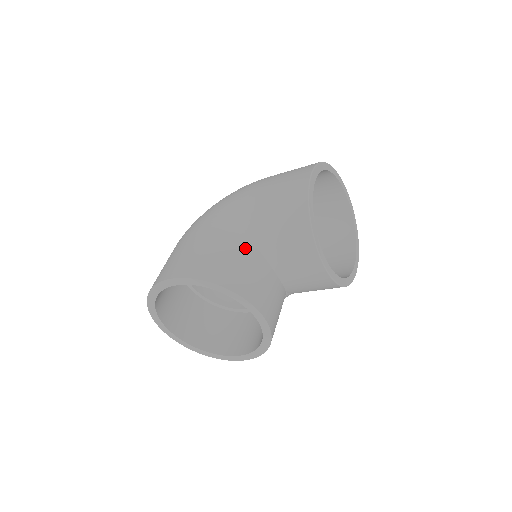
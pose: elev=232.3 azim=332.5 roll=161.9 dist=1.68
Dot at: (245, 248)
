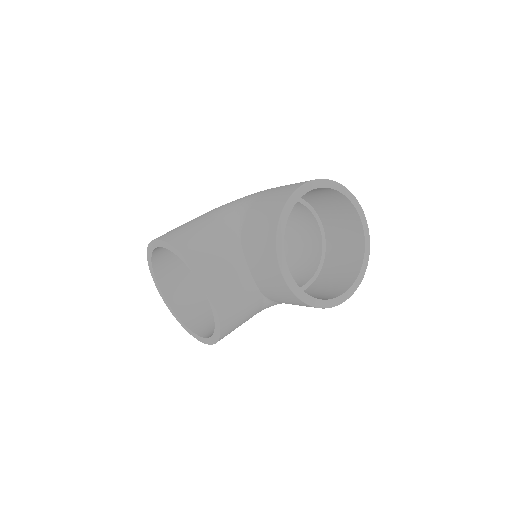
Dot at: (228, 236)
